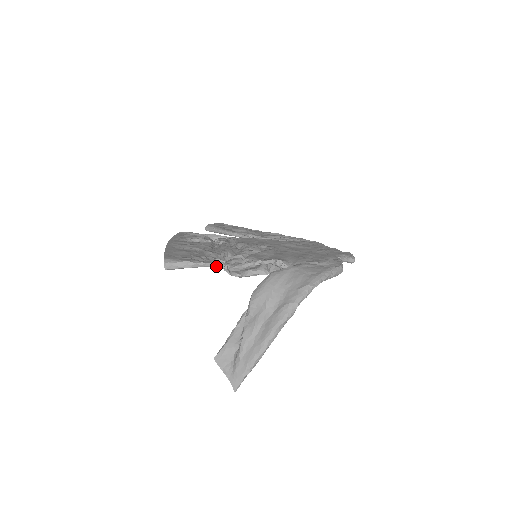
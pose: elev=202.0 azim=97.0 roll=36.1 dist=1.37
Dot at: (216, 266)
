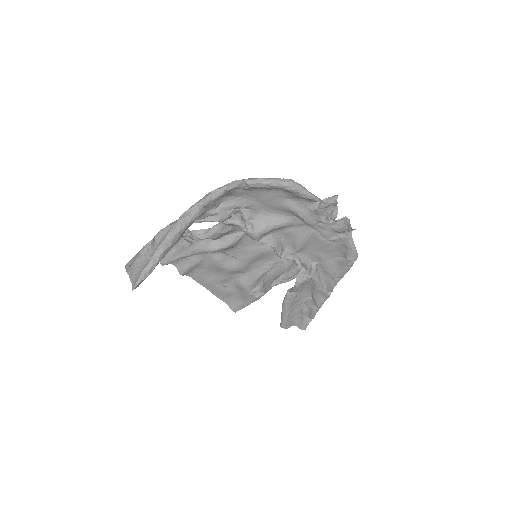
Dot at: (186, 240)
